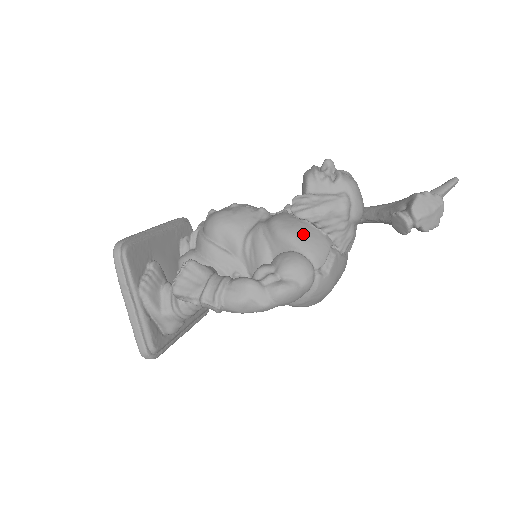
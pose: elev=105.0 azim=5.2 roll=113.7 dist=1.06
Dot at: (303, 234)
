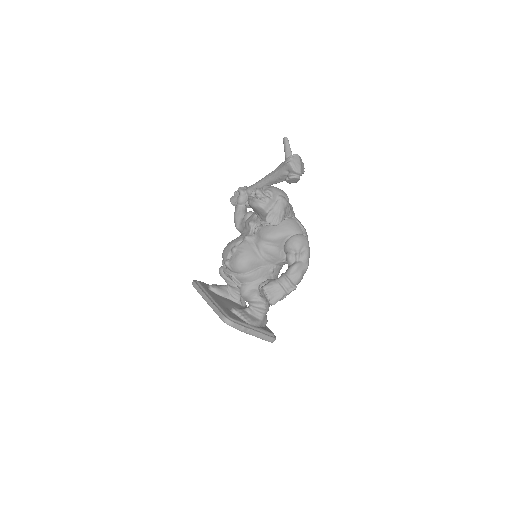
Dot at: (284, 228)
